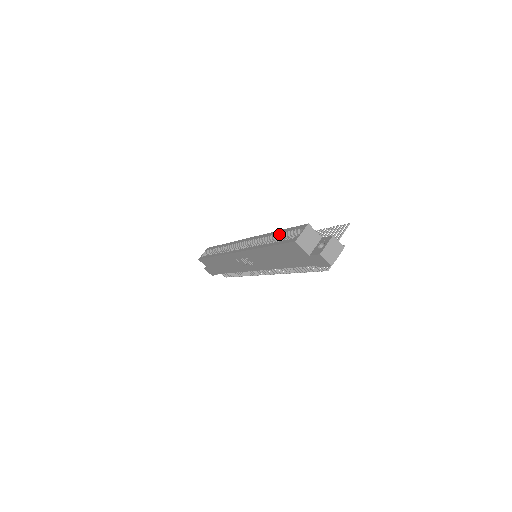
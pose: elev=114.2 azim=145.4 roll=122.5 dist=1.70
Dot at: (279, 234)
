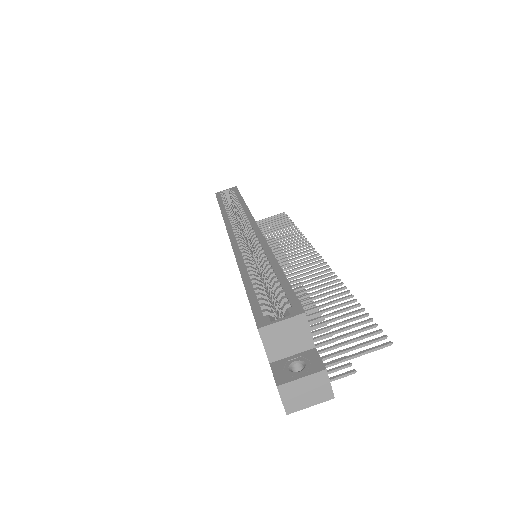
Dot at: (272, 274)
